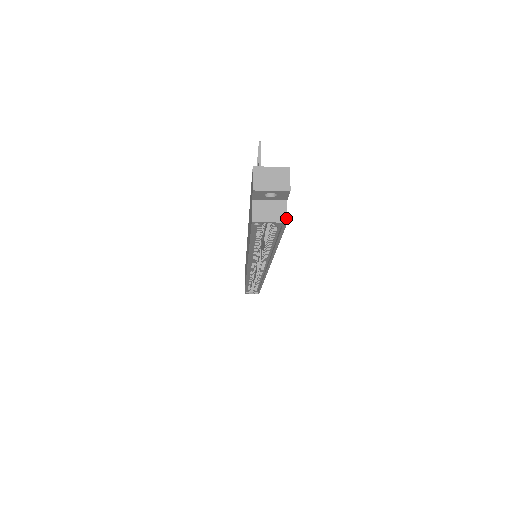
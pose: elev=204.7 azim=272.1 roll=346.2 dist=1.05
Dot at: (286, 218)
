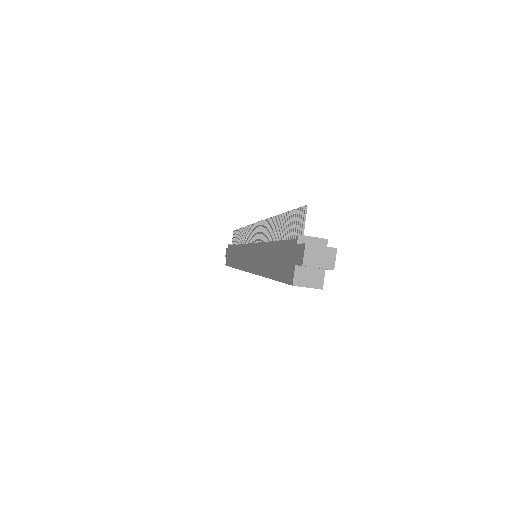
Dot at: (322, 285)
